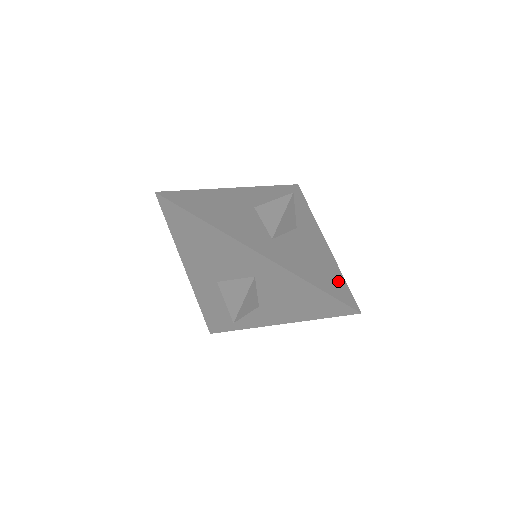
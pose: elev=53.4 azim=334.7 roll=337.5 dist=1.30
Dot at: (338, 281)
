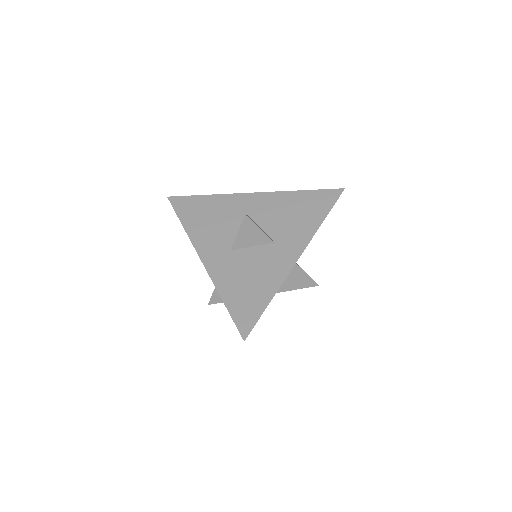
Dot at: (257, 305)
